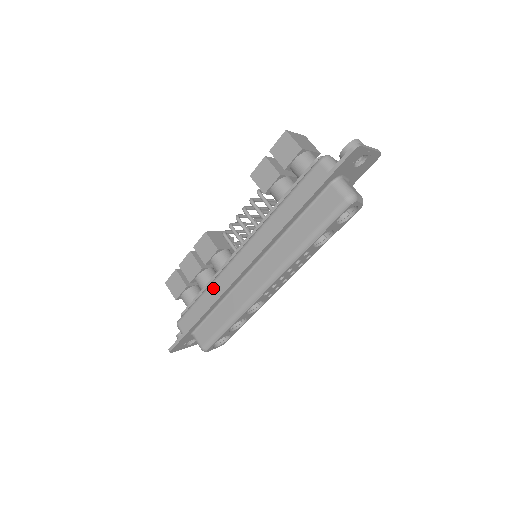
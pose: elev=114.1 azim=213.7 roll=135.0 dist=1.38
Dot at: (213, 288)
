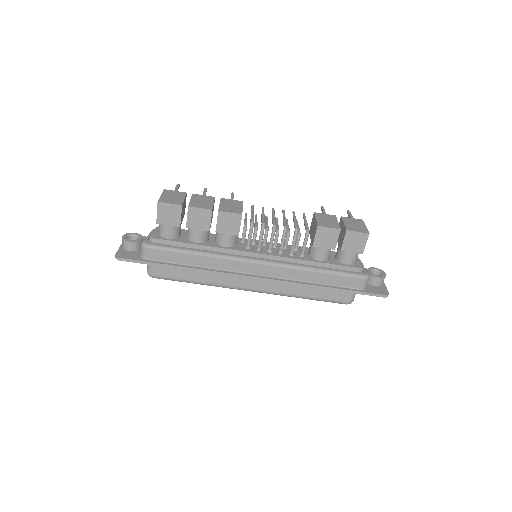
Dot at: (211, 260)
